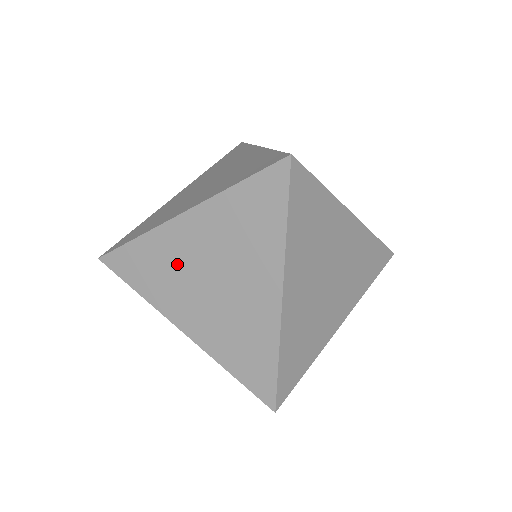
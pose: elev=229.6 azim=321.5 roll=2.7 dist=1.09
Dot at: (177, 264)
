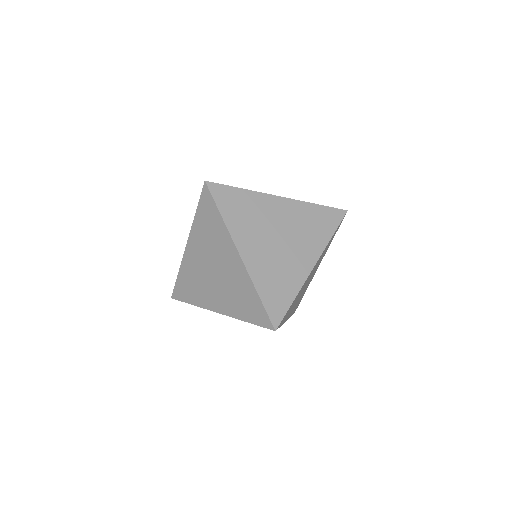
Dot at: (215, 247)
